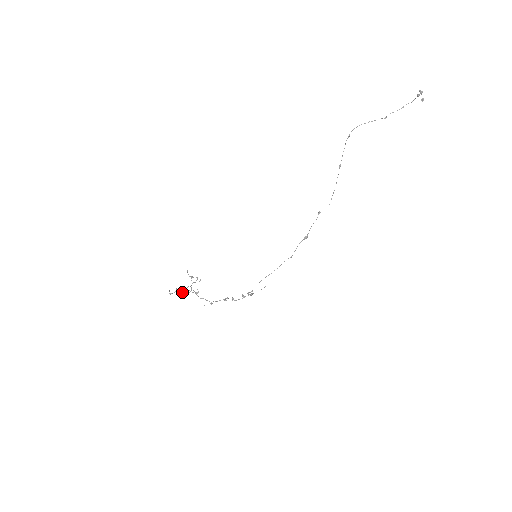
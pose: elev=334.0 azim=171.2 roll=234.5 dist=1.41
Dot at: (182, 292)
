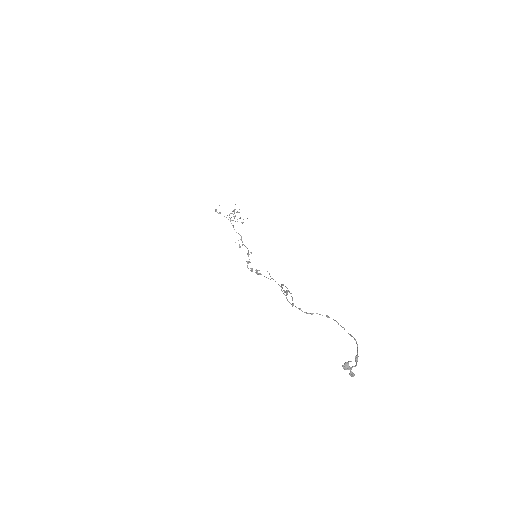
Dot at: occluded
